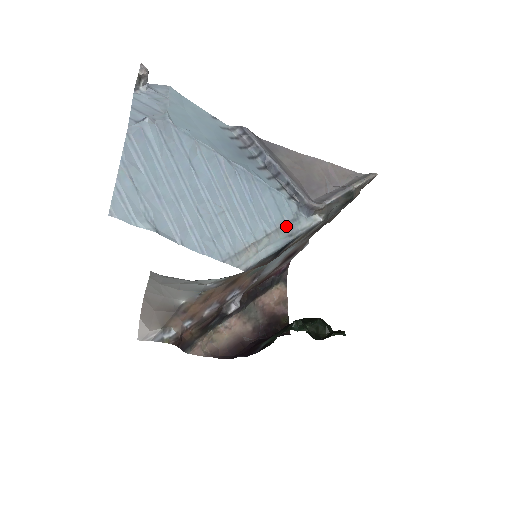
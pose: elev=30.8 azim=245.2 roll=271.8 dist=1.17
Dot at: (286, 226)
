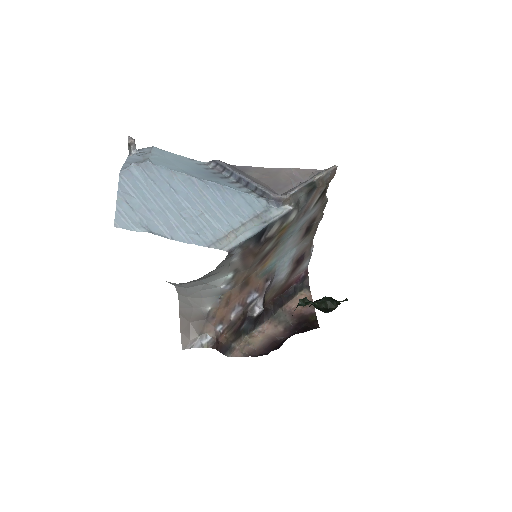
Dot at: (259, 216)
